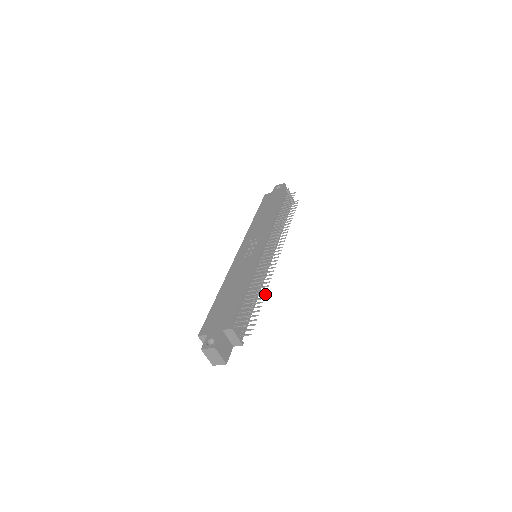
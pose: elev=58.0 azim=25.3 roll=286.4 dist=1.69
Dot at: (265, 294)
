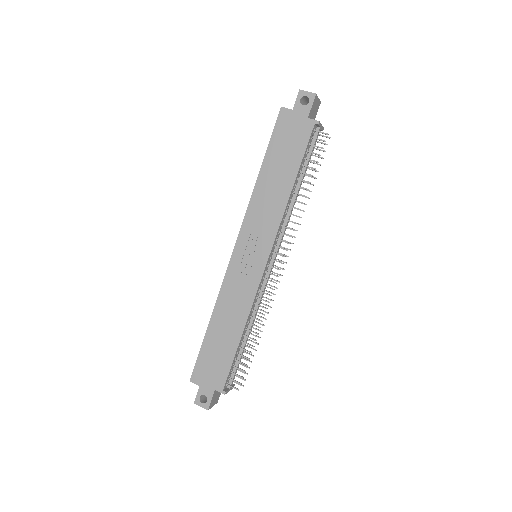
Dot at: occluded
